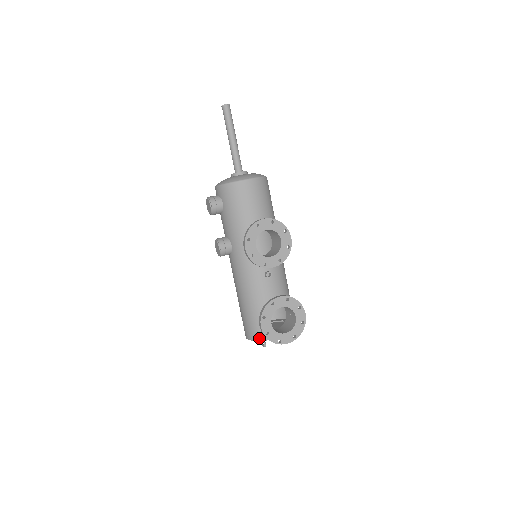
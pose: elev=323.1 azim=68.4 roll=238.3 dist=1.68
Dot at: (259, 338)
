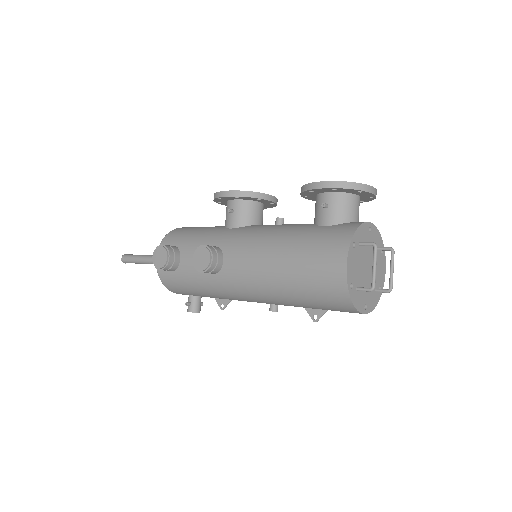
Dot at: (350, 231)
